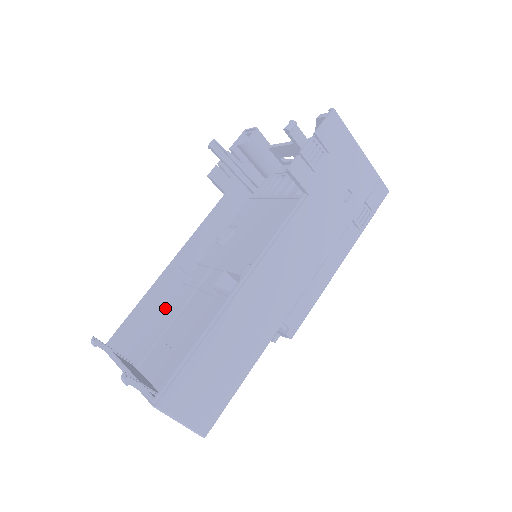
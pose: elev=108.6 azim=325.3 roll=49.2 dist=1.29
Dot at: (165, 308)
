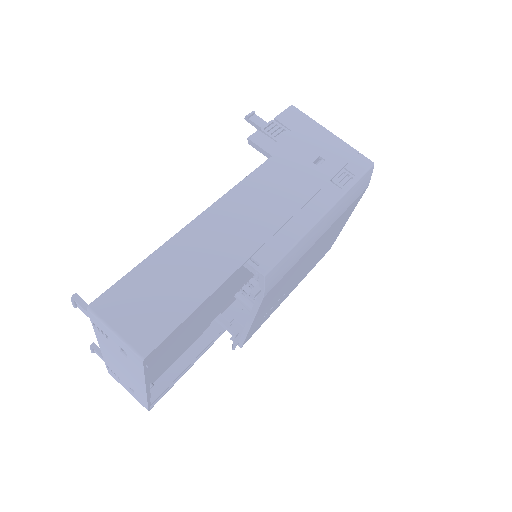
Dot at: occluded
